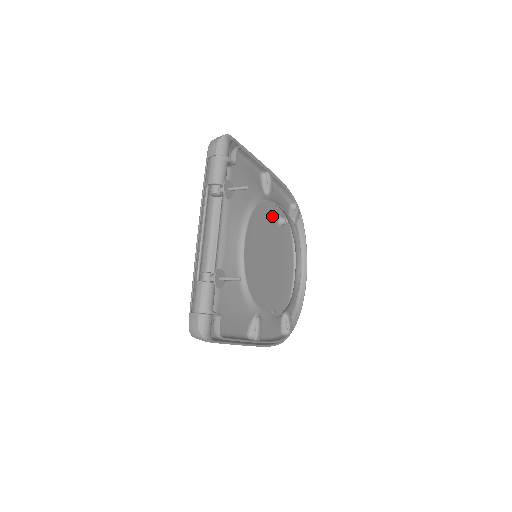
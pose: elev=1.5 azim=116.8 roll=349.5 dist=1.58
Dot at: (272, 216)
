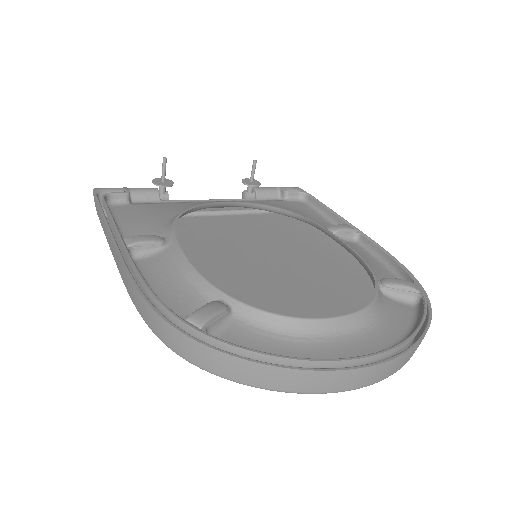
Dot at: (359, 292)
